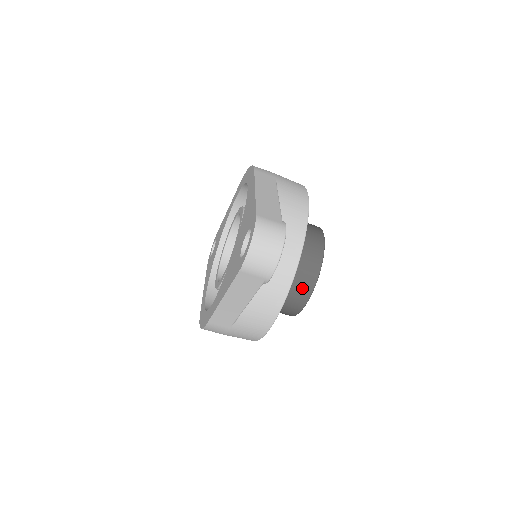
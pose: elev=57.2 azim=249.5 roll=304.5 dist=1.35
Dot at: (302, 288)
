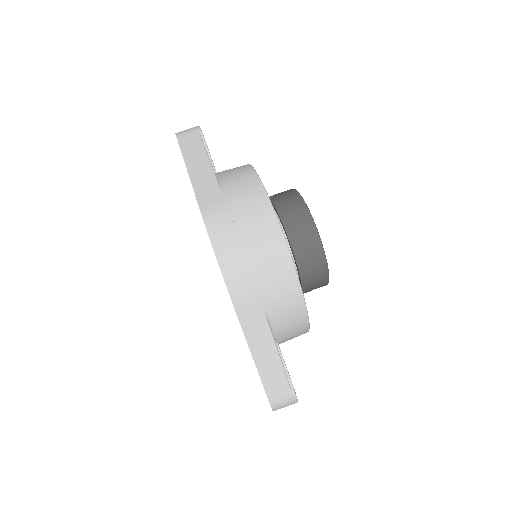
Dot at: (283, 193)
